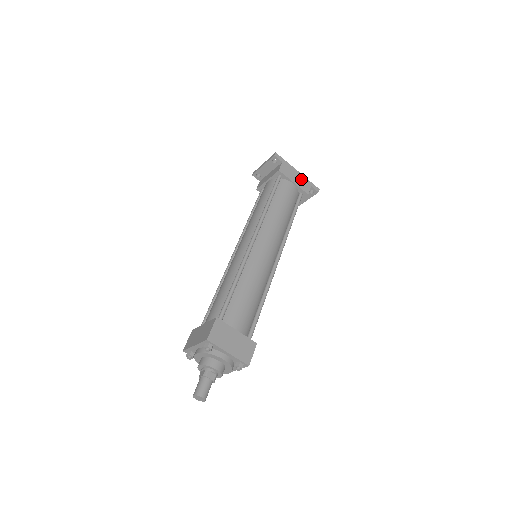
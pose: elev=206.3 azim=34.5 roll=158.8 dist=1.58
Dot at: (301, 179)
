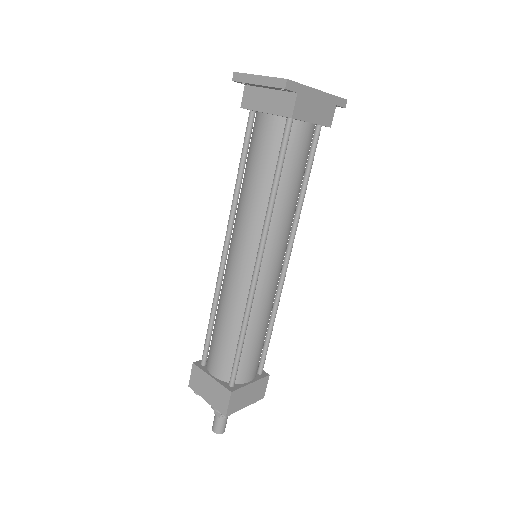
Dot at: (323, 104)
